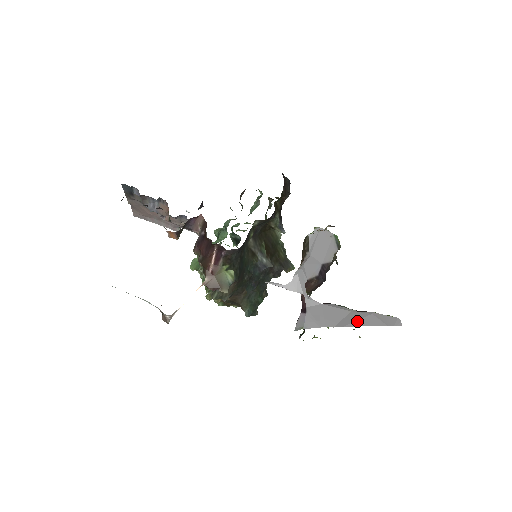
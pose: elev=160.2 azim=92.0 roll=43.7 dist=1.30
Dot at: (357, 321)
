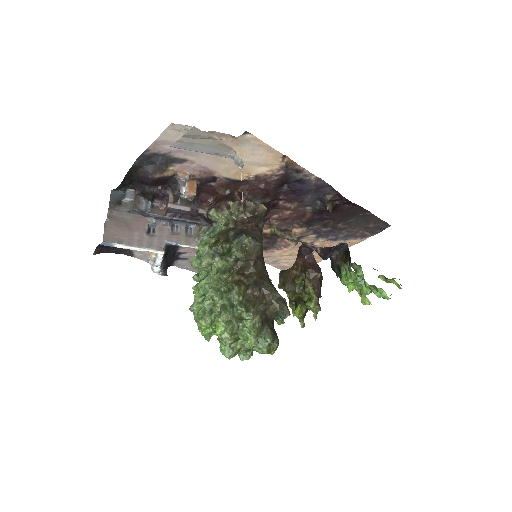
Dot at: occluded
